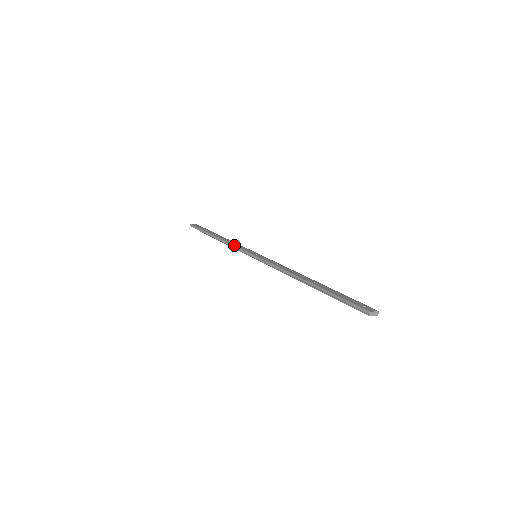
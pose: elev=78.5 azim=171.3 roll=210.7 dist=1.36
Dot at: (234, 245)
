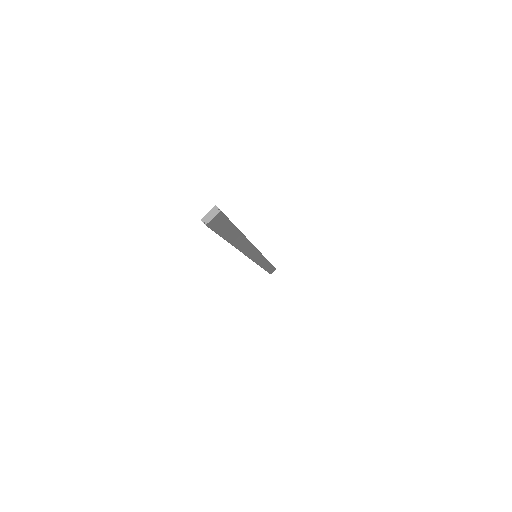
Dot at: occluded
